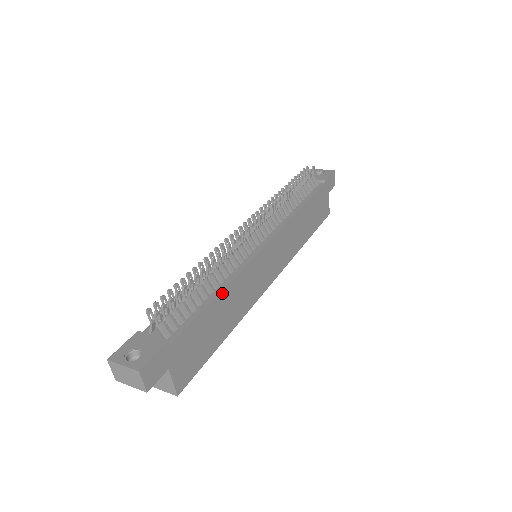
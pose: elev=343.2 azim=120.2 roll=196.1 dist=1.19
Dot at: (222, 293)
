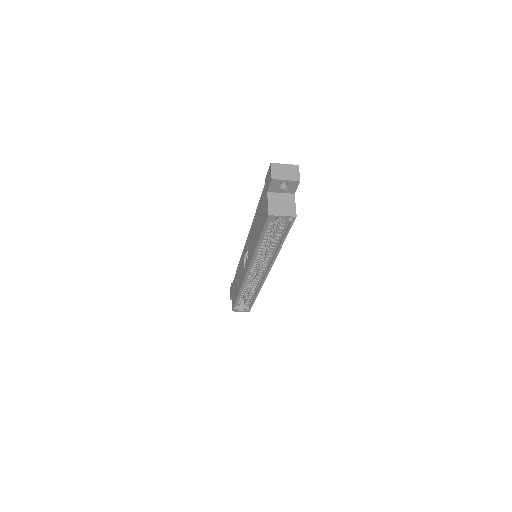
Dot at: occluded
